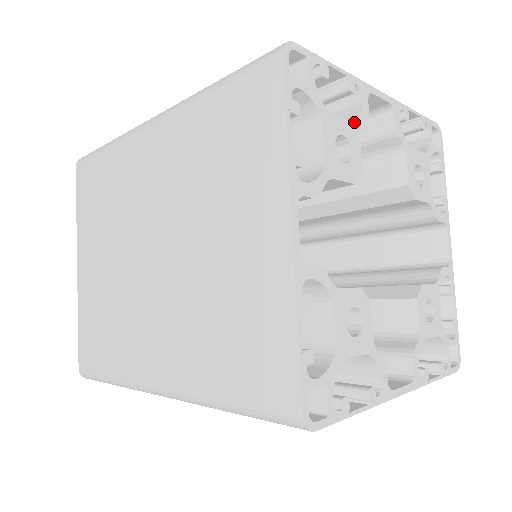
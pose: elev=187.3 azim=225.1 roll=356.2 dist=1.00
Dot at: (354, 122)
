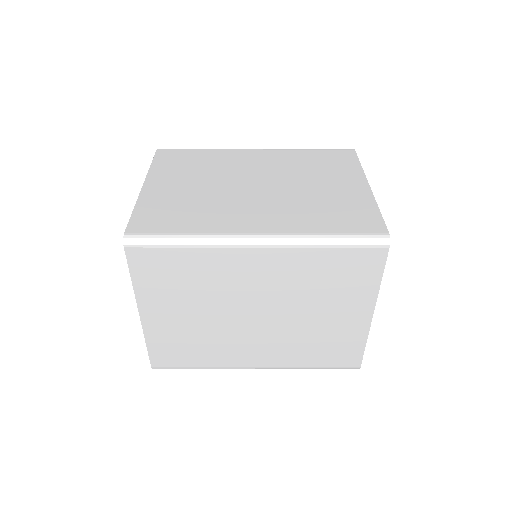
Dot at: occluded
